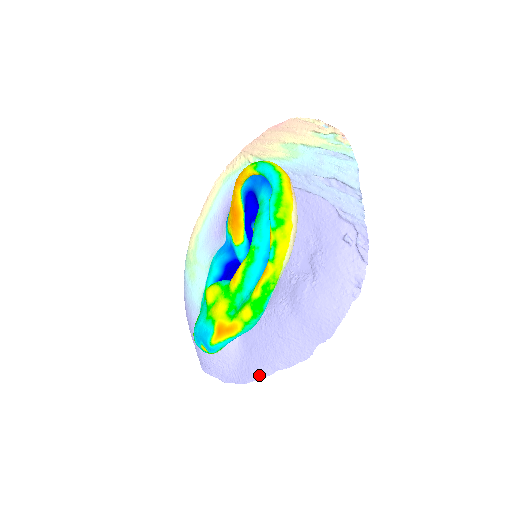
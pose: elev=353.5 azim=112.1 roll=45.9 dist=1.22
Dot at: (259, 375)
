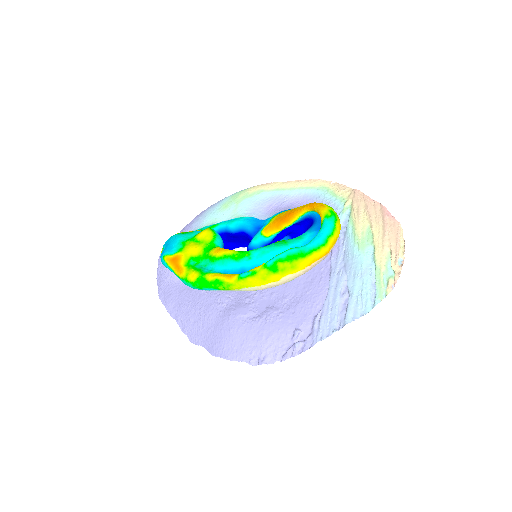
Dot at: (168, 306)
